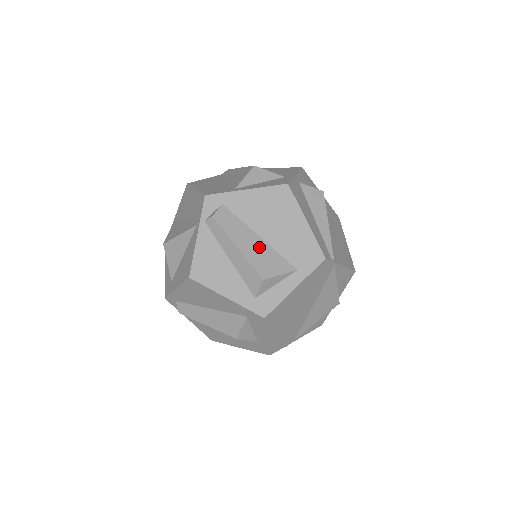
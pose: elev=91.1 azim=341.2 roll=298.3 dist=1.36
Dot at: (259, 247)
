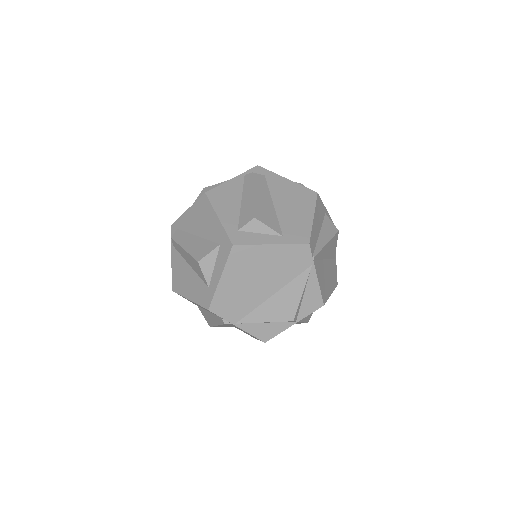
Dot at: (268, 206)
